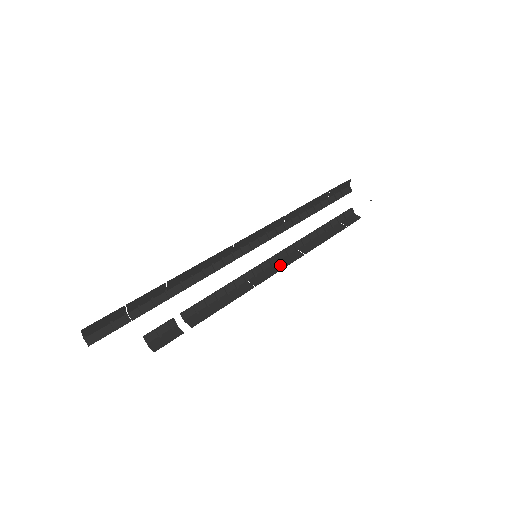
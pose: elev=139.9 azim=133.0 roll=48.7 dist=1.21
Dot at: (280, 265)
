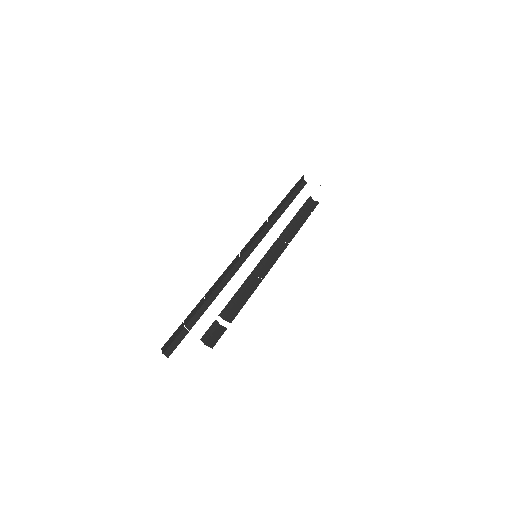
Dot at: (274, 257)
